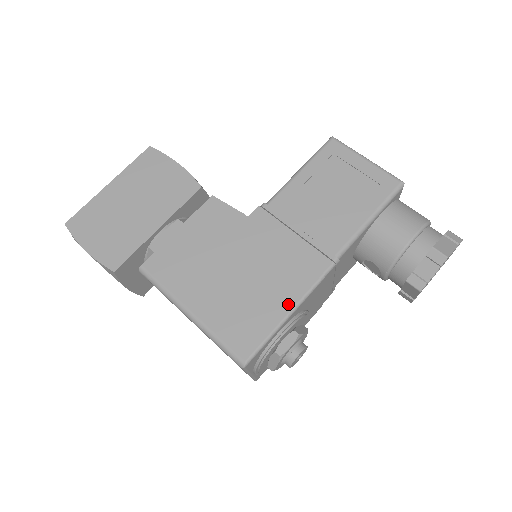
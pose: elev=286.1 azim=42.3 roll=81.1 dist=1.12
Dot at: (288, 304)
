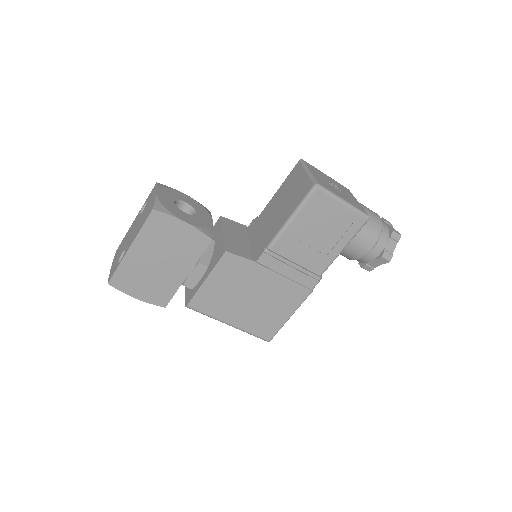
Dot at: (292, 310)
